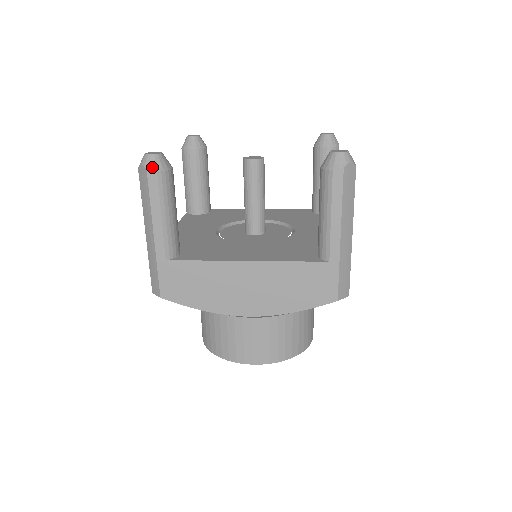
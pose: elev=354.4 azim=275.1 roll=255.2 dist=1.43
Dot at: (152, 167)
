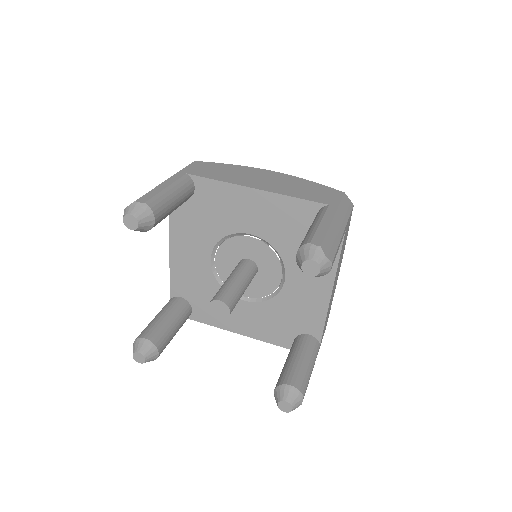
Dot at: occluded
